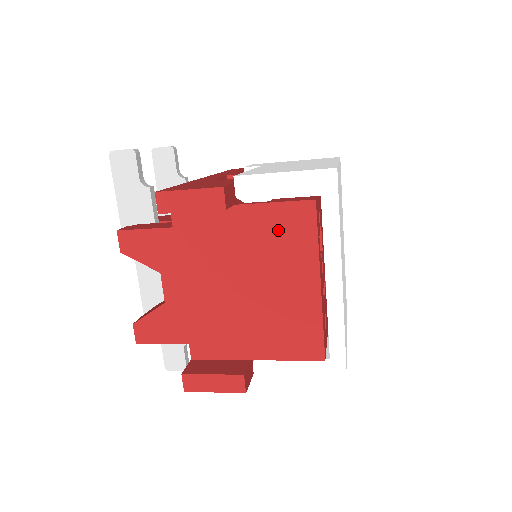
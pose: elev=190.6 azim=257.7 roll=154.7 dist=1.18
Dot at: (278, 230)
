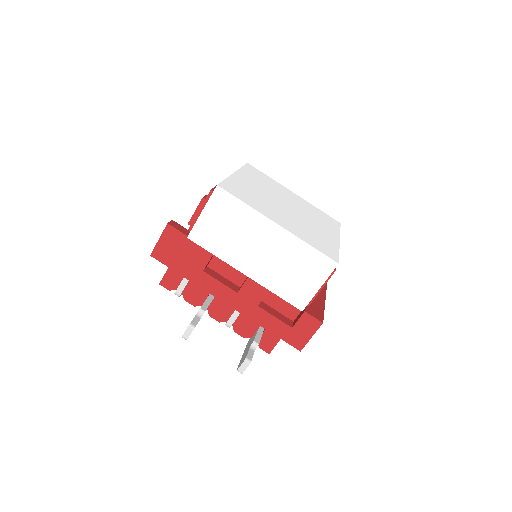
Dot at: occluded
